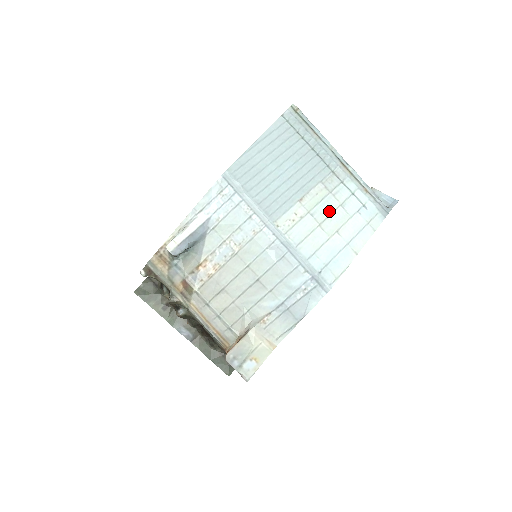
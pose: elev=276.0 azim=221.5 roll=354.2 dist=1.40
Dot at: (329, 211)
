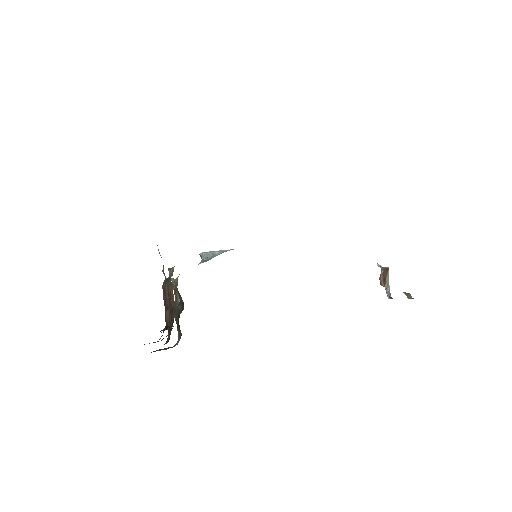
Dot at: occluded
